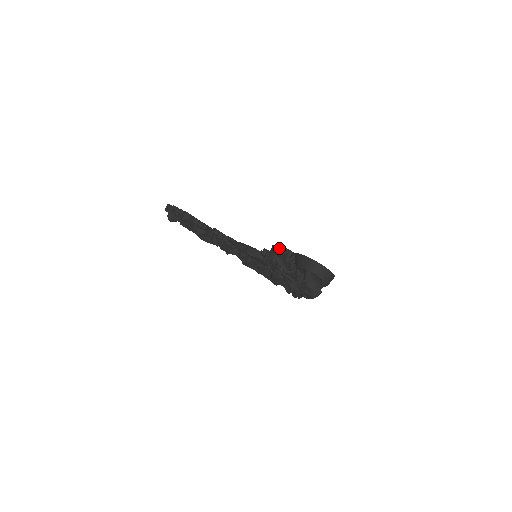
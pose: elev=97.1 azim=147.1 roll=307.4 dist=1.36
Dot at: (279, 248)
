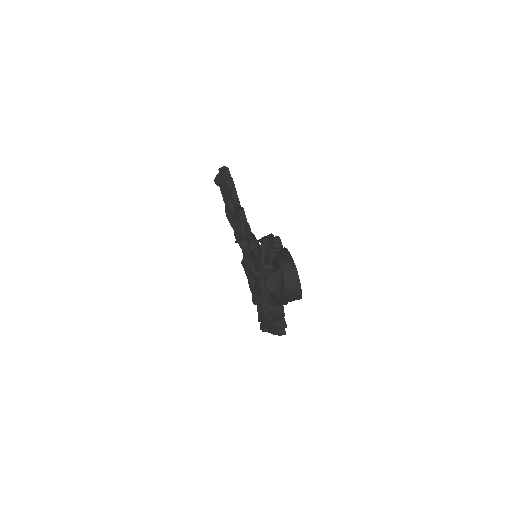
Dot at: occluded
